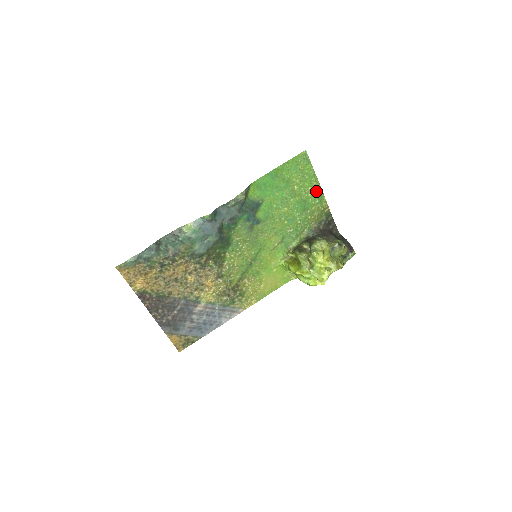
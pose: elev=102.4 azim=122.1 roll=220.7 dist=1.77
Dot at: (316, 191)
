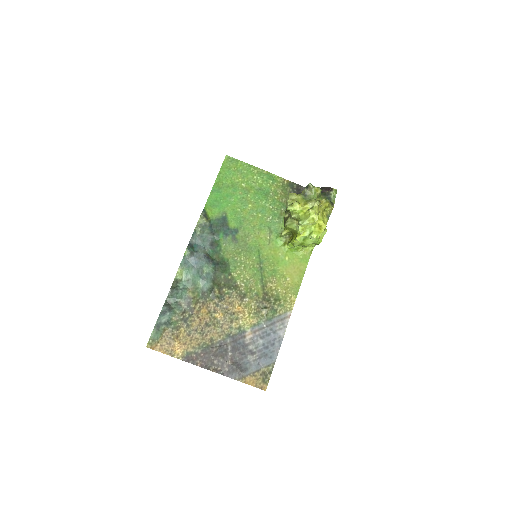
Dot at: (263, 176)
